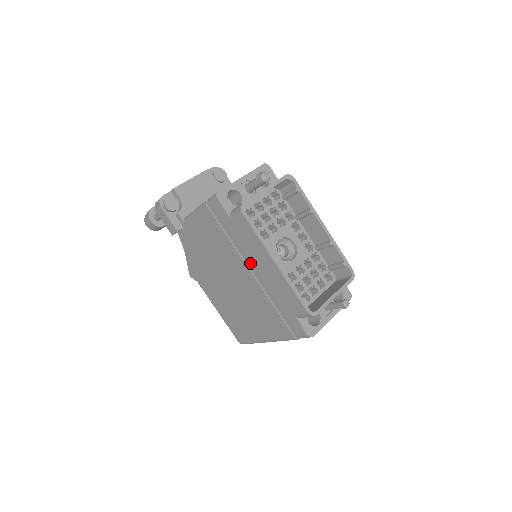
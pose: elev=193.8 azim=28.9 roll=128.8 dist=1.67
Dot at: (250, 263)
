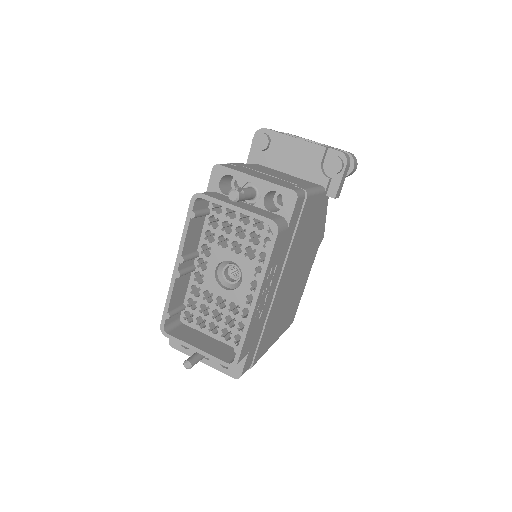
Dot at: occluded
